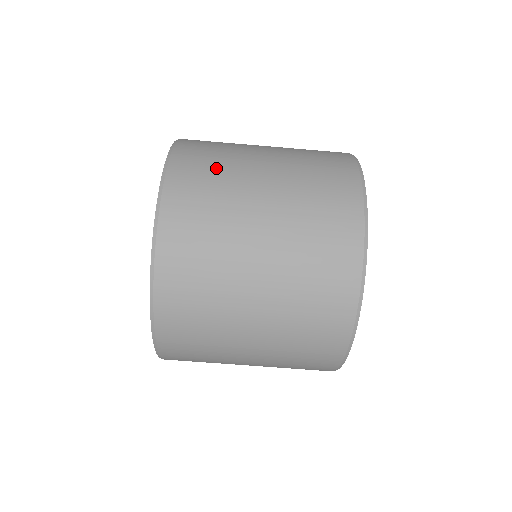
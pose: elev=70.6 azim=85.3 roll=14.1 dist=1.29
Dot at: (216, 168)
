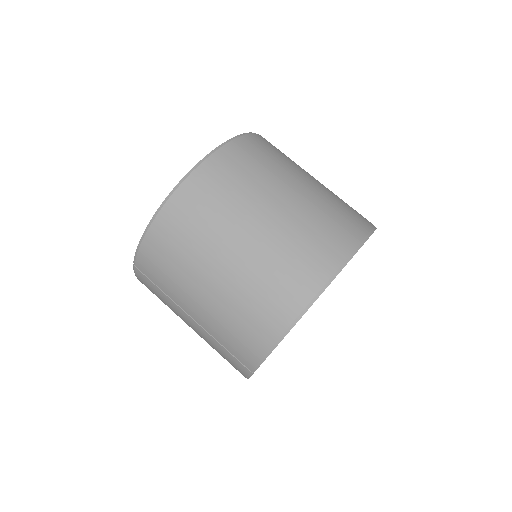
Dot at: occluded
